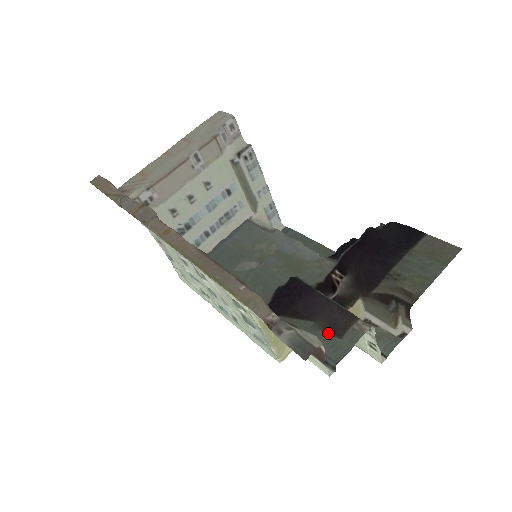
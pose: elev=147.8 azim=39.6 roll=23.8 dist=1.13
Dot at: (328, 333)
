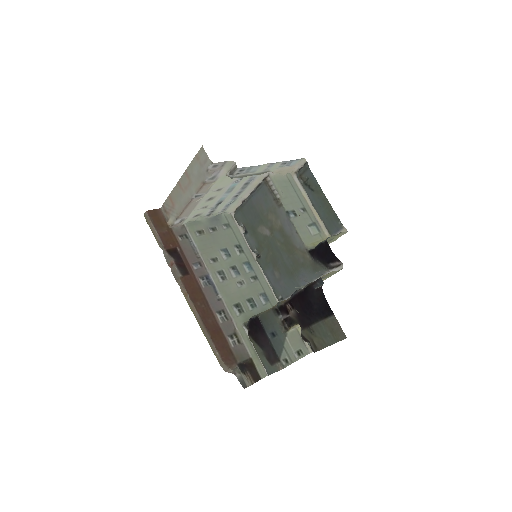
Dot at: (267, 360)
